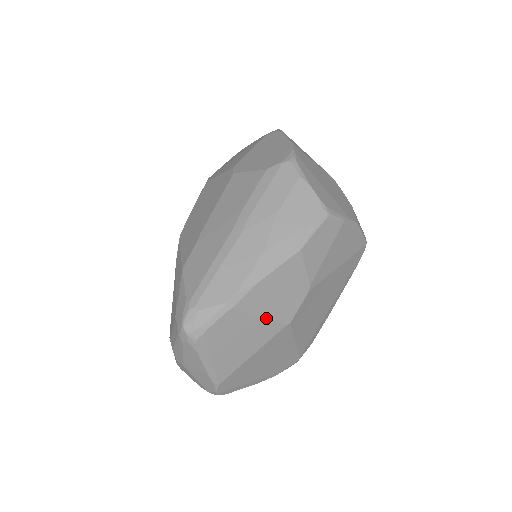
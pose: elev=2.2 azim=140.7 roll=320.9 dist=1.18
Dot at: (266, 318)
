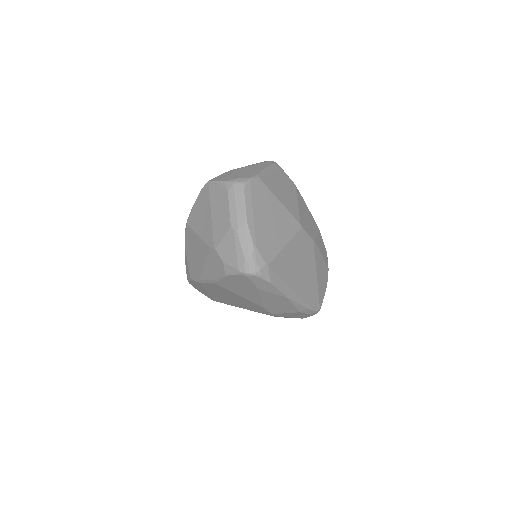
Dot at: (298, 208)
